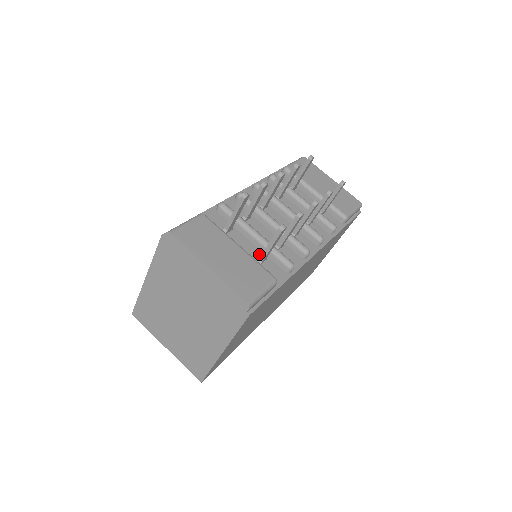
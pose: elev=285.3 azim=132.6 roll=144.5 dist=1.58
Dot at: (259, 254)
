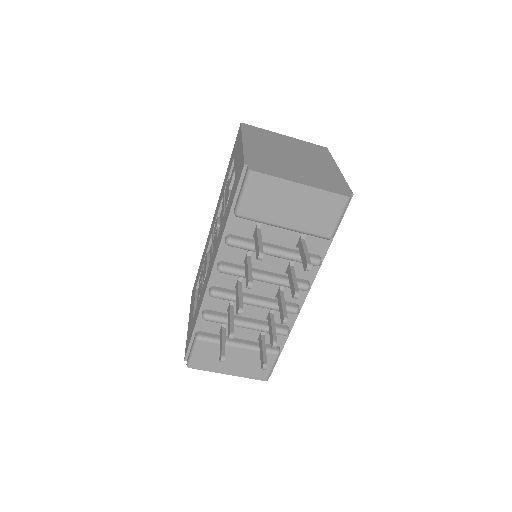
Dot at: (257, 331)
